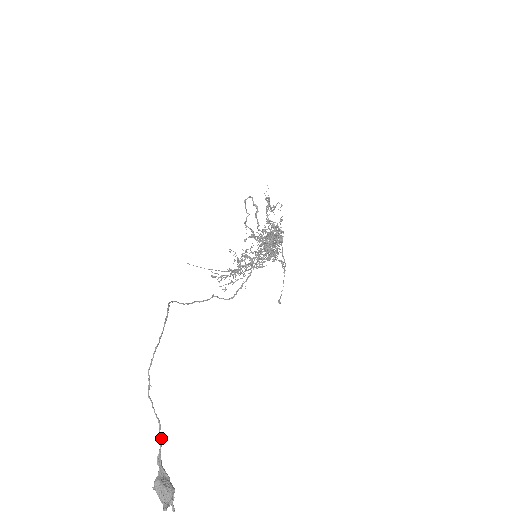
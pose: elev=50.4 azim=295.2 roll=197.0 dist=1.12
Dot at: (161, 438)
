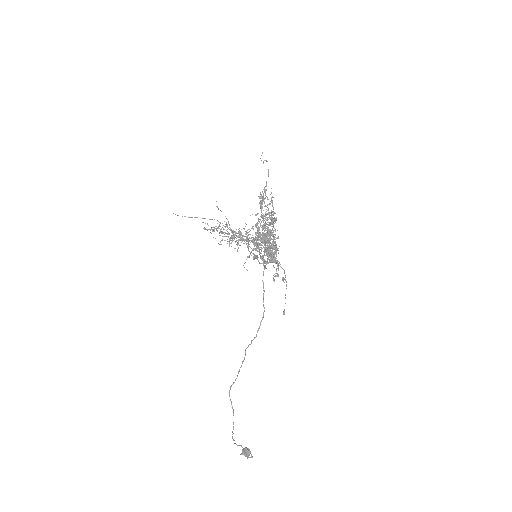
Dot at: occluded
